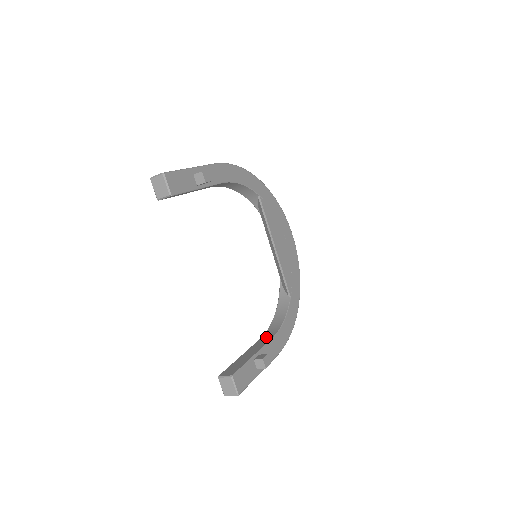
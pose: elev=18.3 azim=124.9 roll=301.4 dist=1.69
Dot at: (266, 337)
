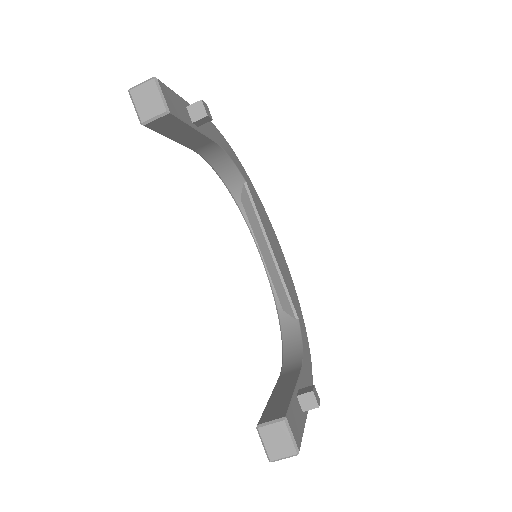
Dot at: (289, 370)
